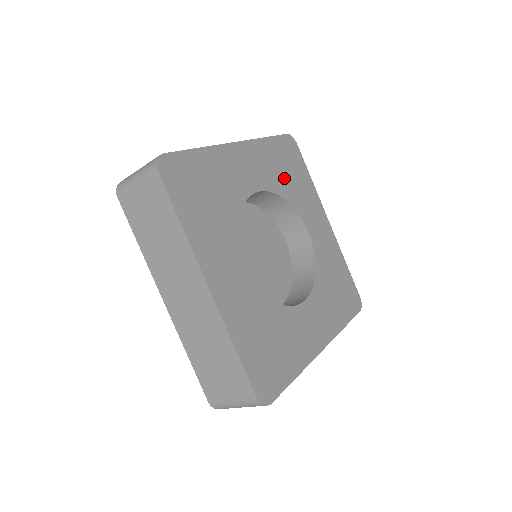
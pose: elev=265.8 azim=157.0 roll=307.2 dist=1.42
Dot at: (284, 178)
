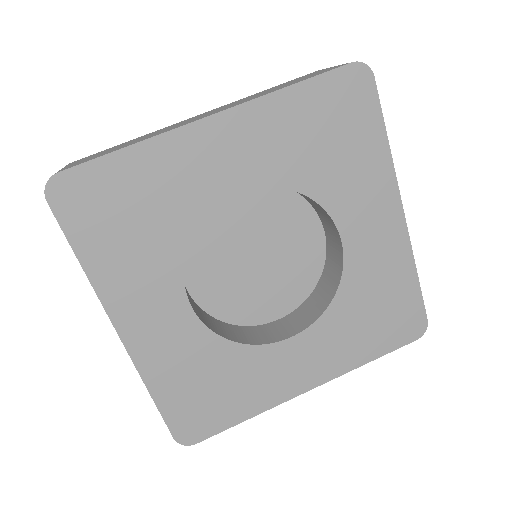
Dot at: (313, 155)
